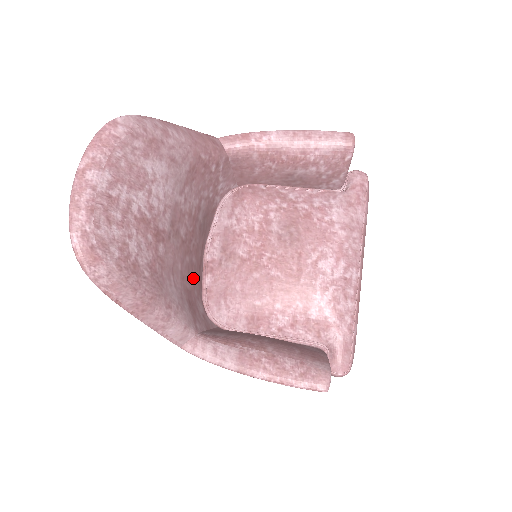
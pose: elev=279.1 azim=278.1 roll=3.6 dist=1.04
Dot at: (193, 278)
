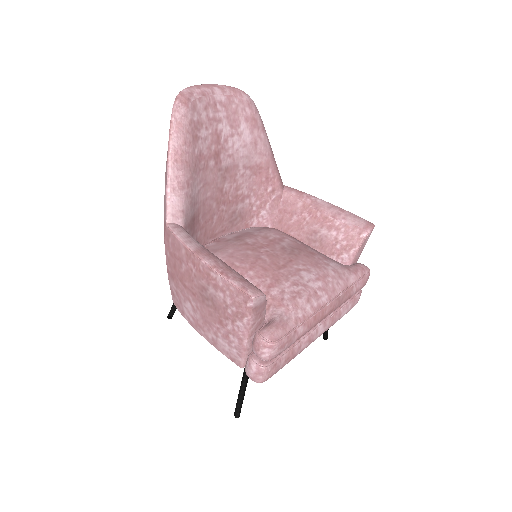
Dot at: (205, 225)
